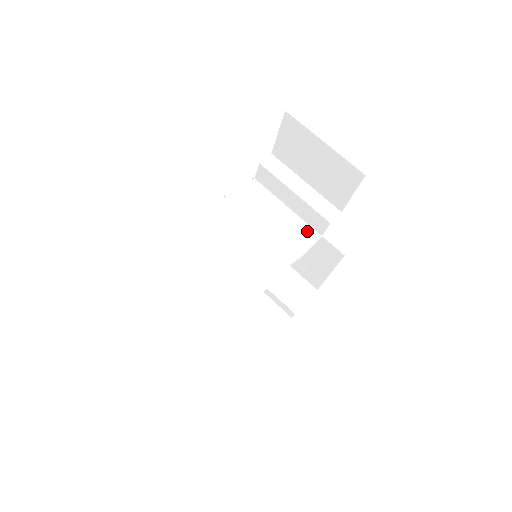
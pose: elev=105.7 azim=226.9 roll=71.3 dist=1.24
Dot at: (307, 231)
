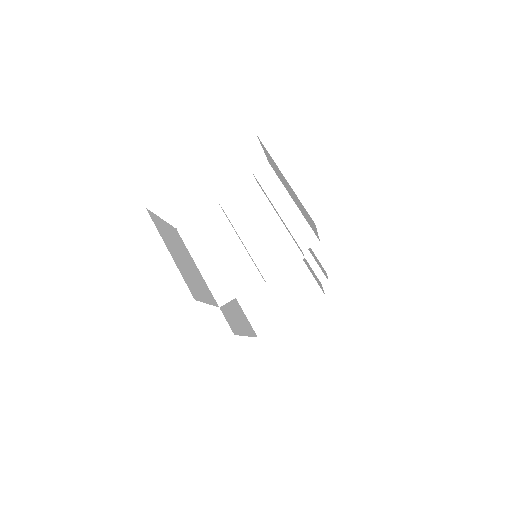
Dot at: (291, 249)
